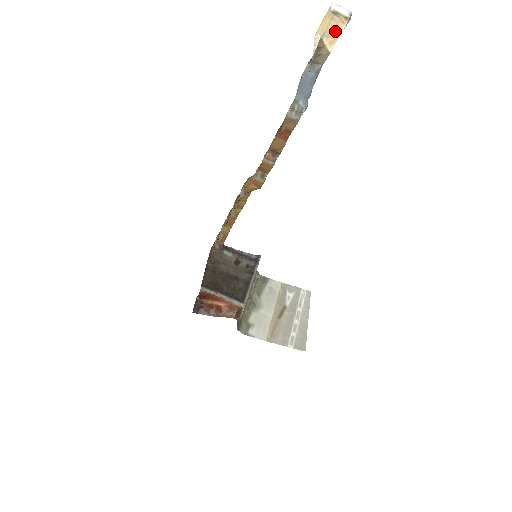
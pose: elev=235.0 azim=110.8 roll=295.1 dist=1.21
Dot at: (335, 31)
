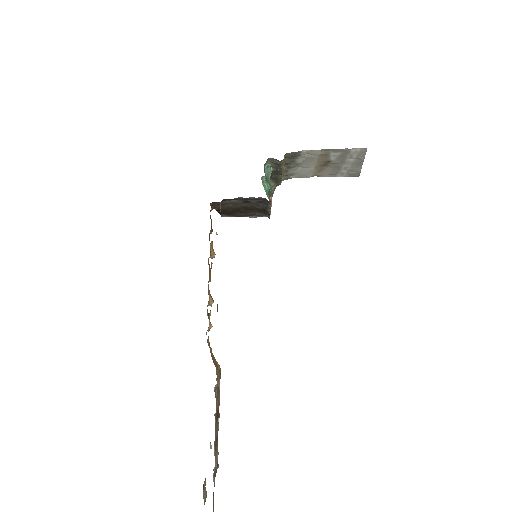
Dot at: out of frame
